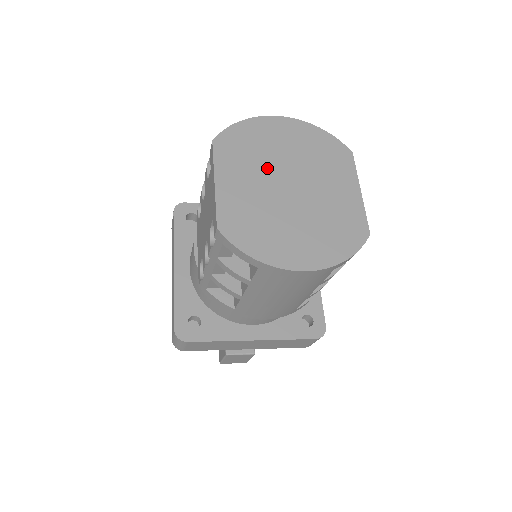
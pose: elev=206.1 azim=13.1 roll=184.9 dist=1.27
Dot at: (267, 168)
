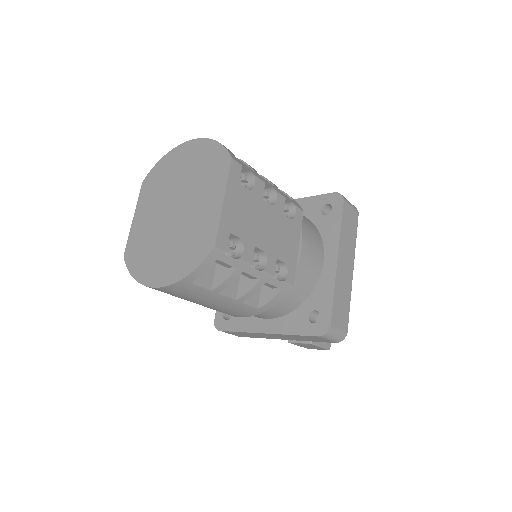
Dot at: (165, 196)
